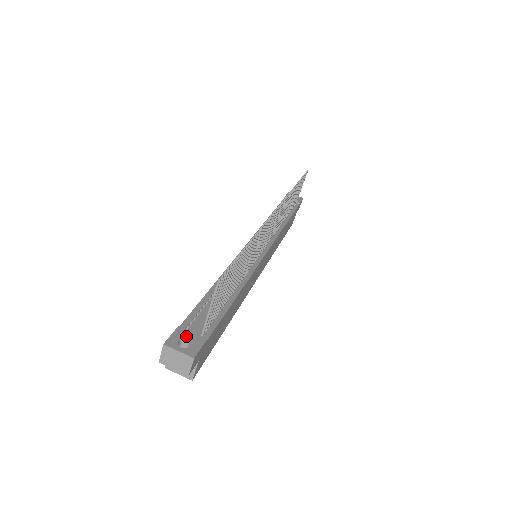
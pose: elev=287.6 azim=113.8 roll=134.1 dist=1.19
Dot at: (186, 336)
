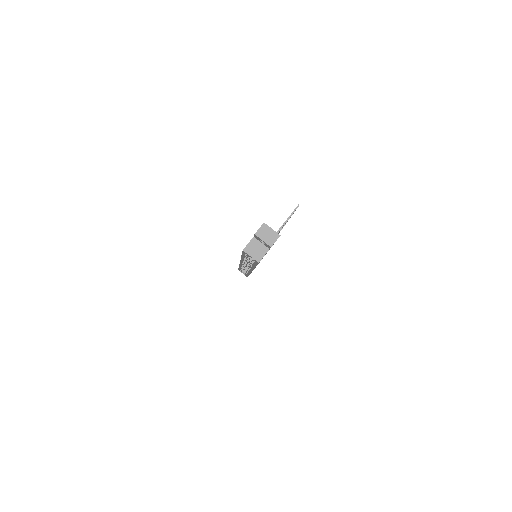
Dot at: occluded
